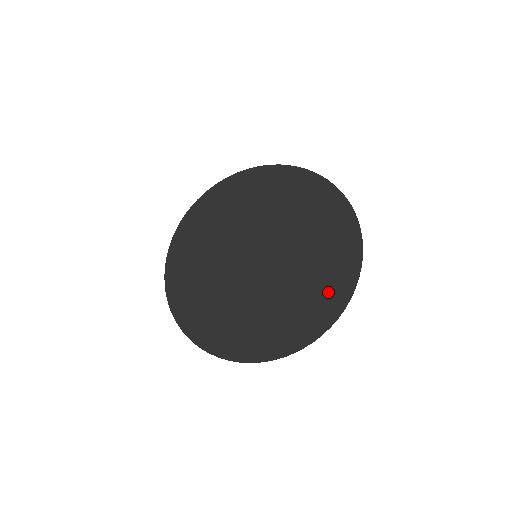
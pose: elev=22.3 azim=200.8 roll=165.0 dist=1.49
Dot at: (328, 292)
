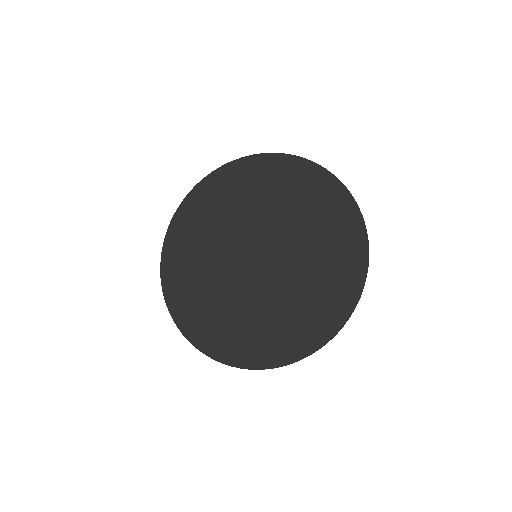
Dot at: (343, 265)
